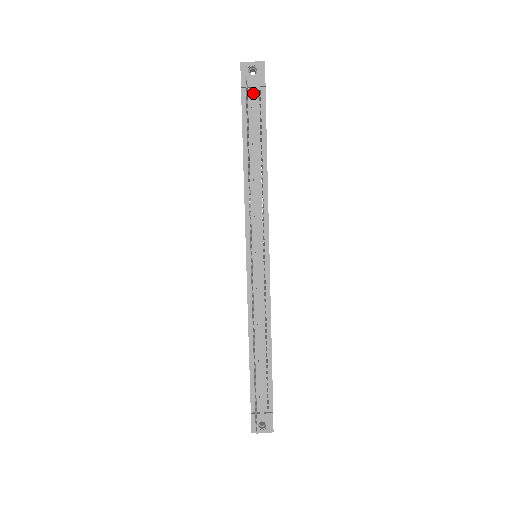
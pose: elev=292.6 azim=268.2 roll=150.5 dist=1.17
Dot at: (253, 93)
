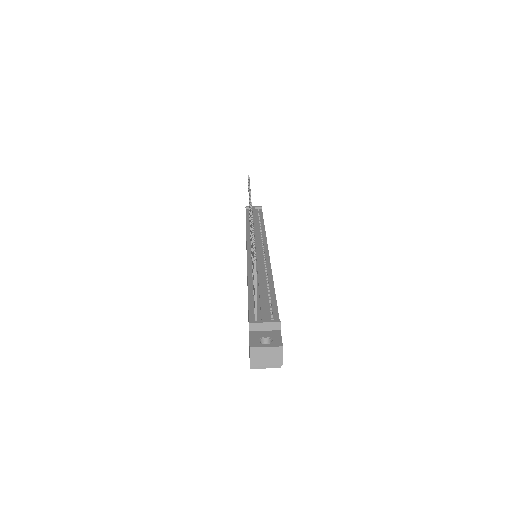
Dot at: (254, 208)
